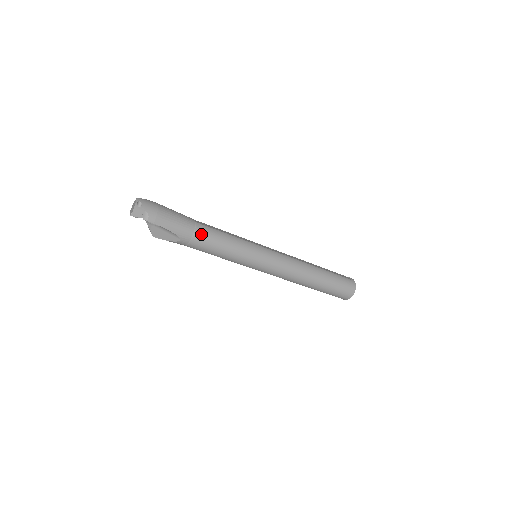
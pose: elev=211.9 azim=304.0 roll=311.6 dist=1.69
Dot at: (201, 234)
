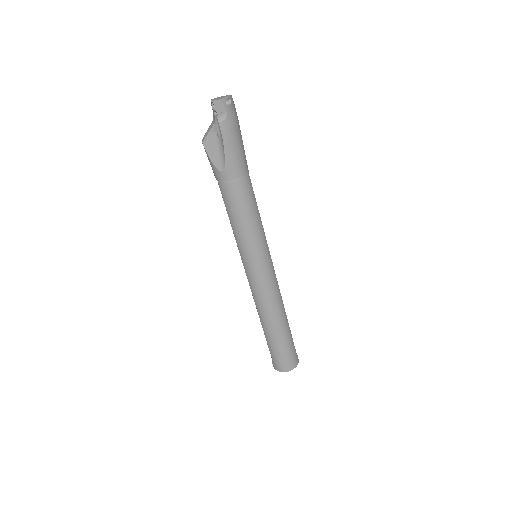
Dot at: (243, 186)
